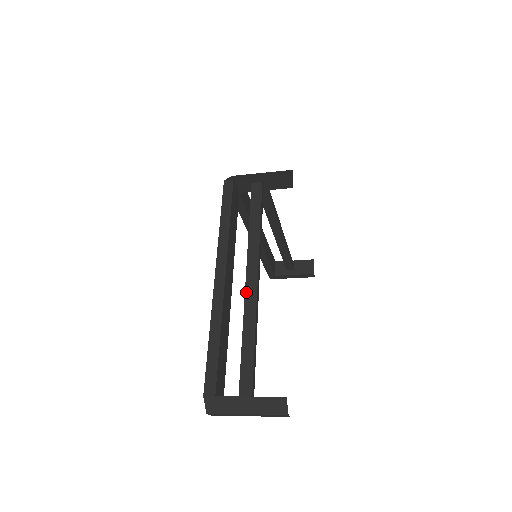
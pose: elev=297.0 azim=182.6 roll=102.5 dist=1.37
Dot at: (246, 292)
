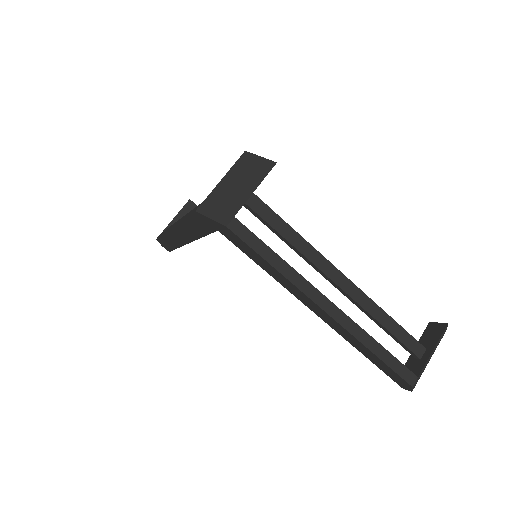
Dot at: (351, 295)
